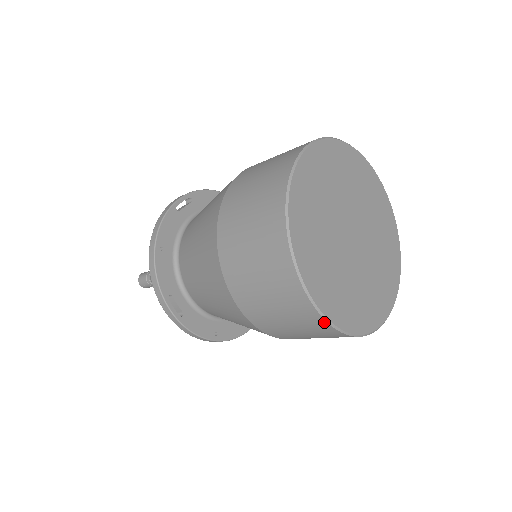
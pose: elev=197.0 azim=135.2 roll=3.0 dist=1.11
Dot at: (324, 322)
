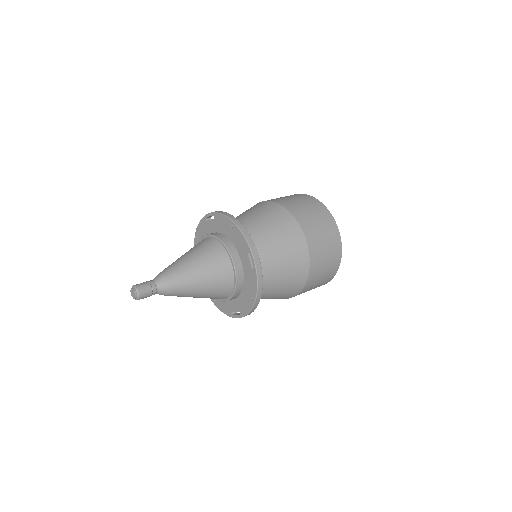
Dot at: (341, 252)
